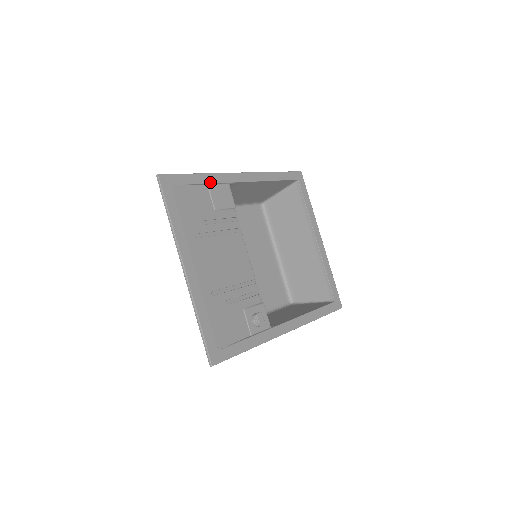
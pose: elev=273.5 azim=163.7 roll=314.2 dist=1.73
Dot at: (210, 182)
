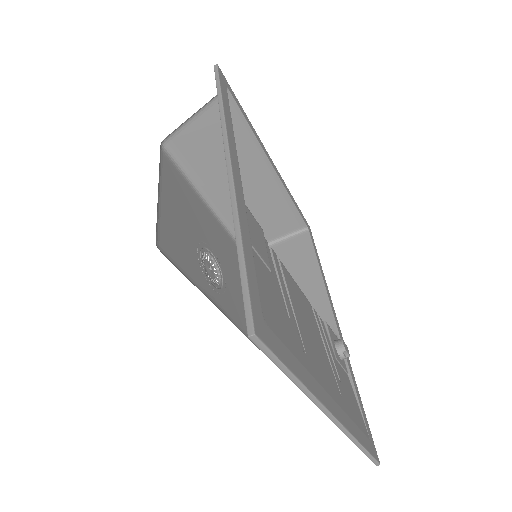
Dot at: (248, 231)
